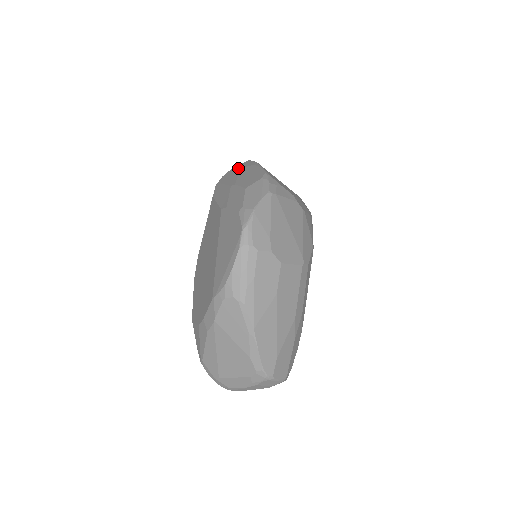
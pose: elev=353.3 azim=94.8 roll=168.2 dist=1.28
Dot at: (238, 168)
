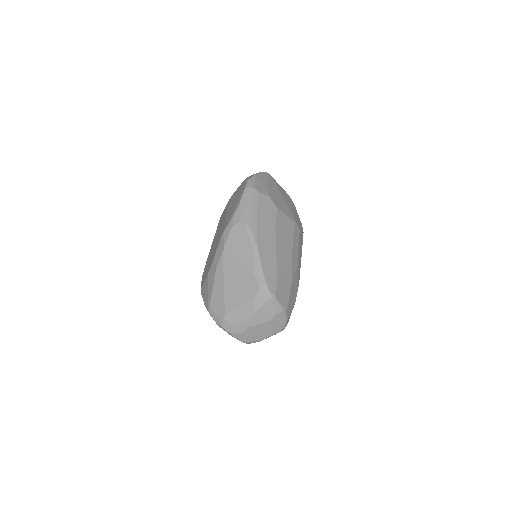
Dot at: occluded
